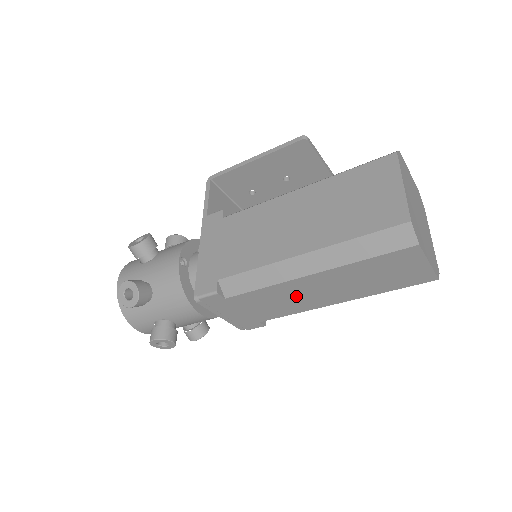
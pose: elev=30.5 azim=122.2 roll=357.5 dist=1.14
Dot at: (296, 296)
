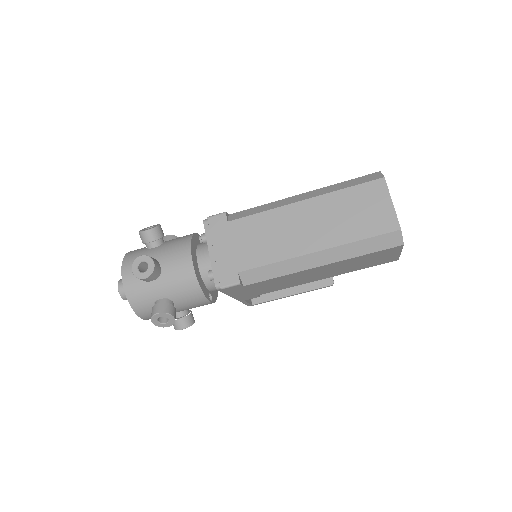
Dot at: (284, 231)
